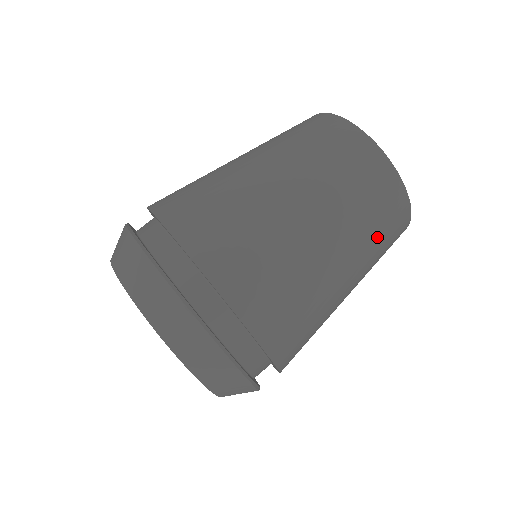
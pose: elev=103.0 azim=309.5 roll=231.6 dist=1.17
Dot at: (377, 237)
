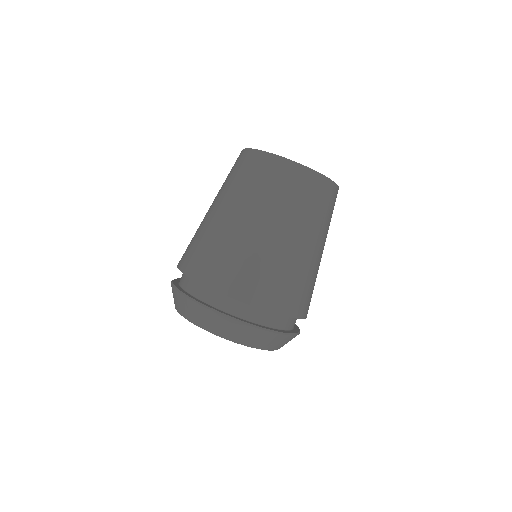
Dot at: (314, 210)
